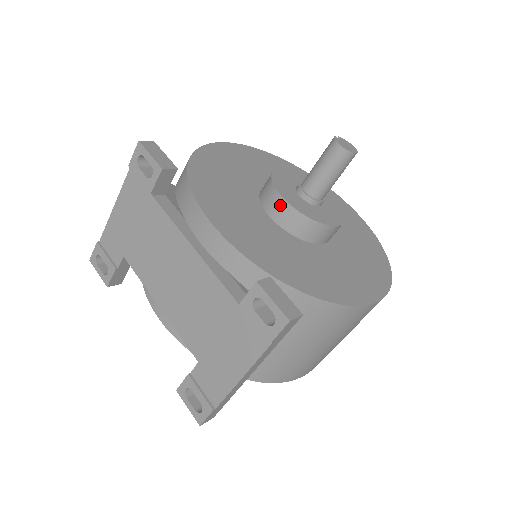
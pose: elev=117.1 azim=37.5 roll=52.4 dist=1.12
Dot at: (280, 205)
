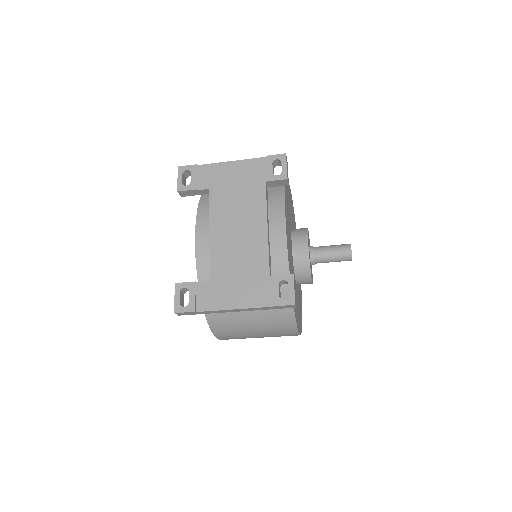
Dot at: (303, 247)
